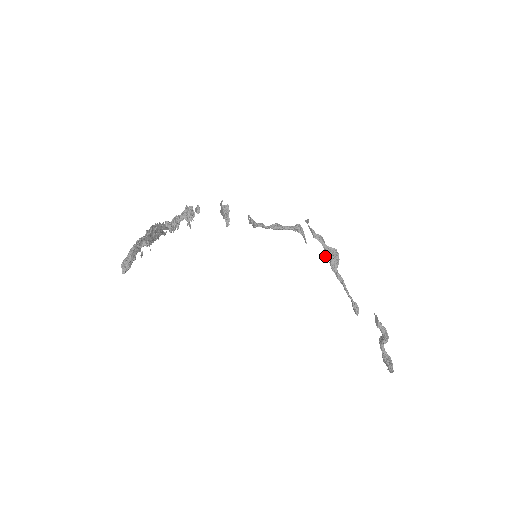
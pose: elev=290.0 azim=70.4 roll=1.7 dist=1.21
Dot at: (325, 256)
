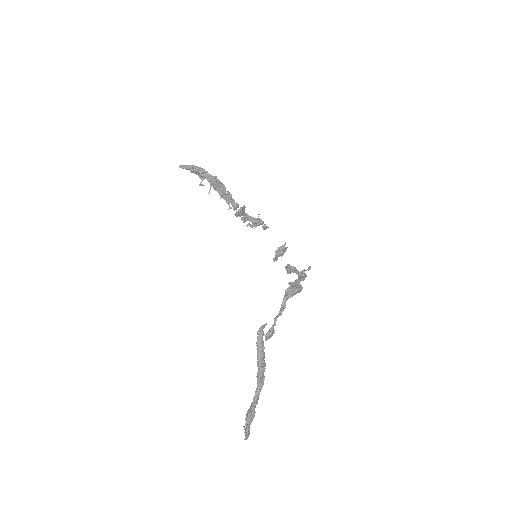
Dot at: (289, 282)
